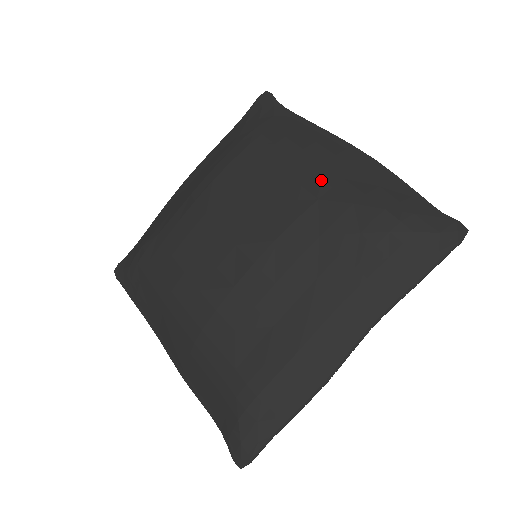
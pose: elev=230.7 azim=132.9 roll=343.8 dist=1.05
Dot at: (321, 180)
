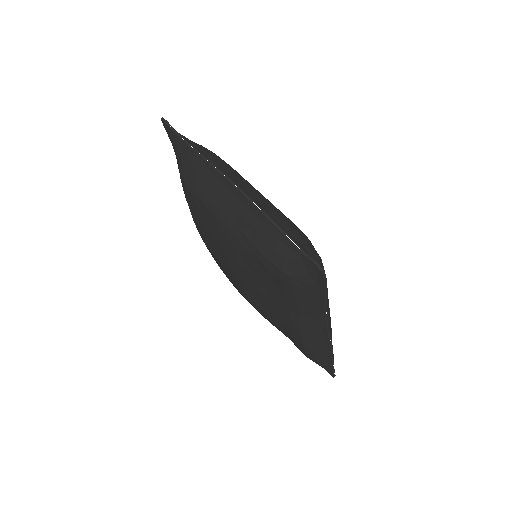
Dot at: (228, 230)
